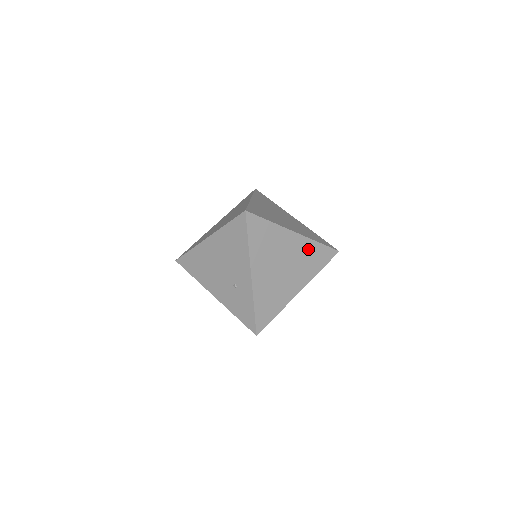
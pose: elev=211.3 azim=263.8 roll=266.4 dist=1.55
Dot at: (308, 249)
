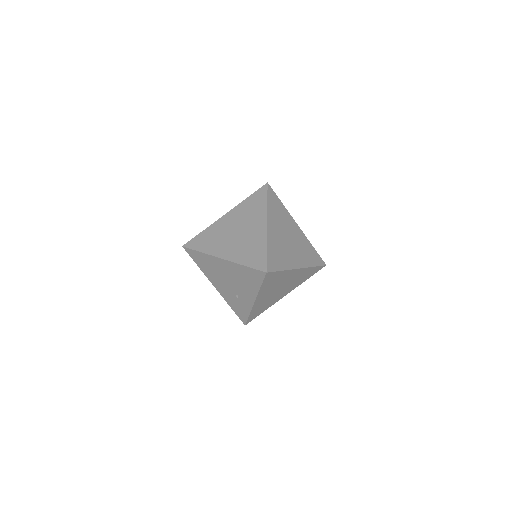
Dot at: (304, 273)
